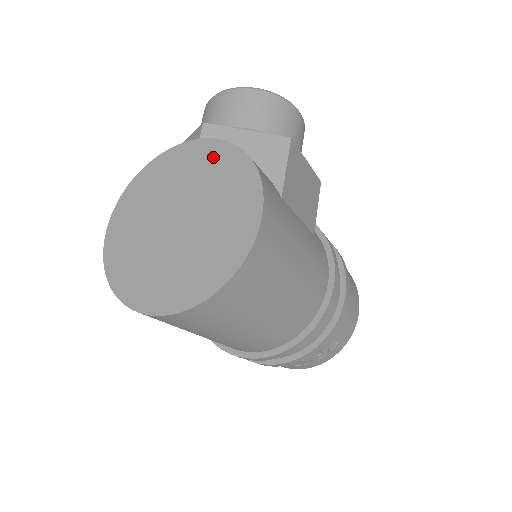
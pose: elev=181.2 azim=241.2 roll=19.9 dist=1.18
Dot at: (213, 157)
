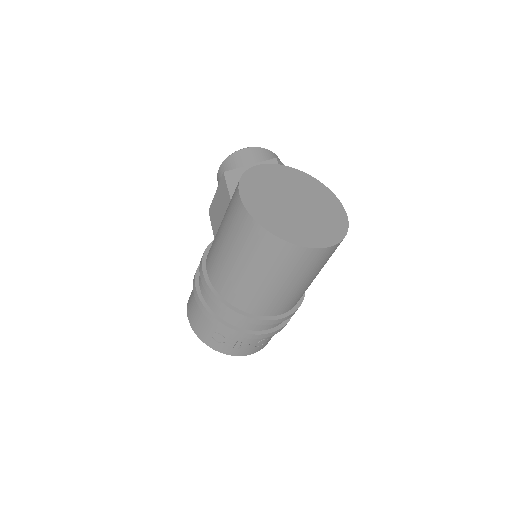
Dot at: (298, 176)
